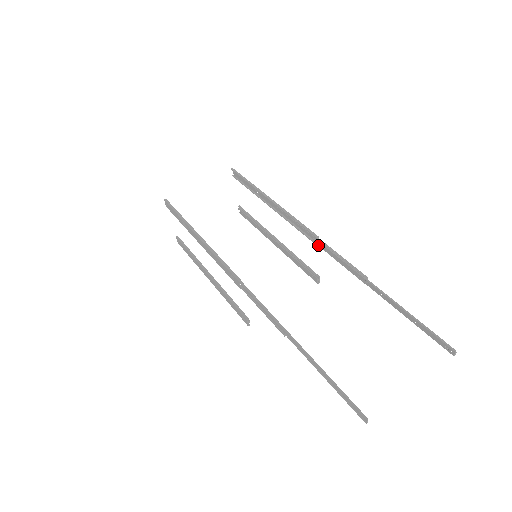
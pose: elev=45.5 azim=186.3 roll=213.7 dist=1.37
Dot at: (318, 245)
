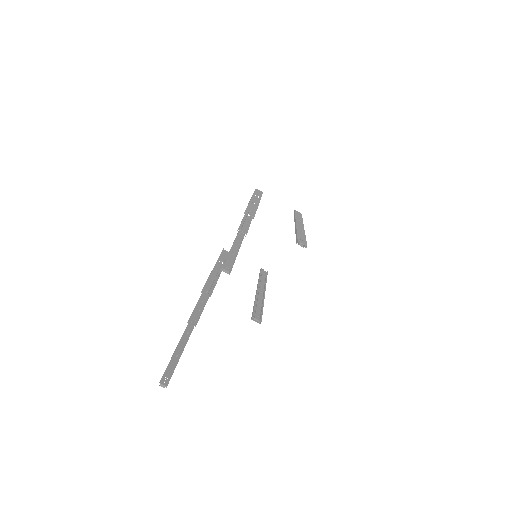
Dot at: occluded
